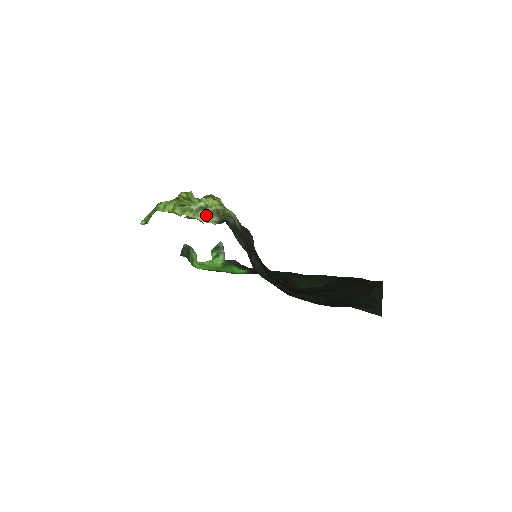
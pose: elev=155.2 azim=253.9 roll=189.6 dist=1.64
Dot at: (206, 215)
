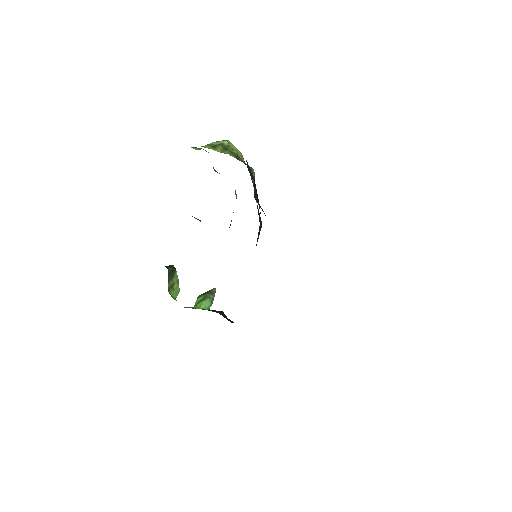
Dot at: (224, 151)
